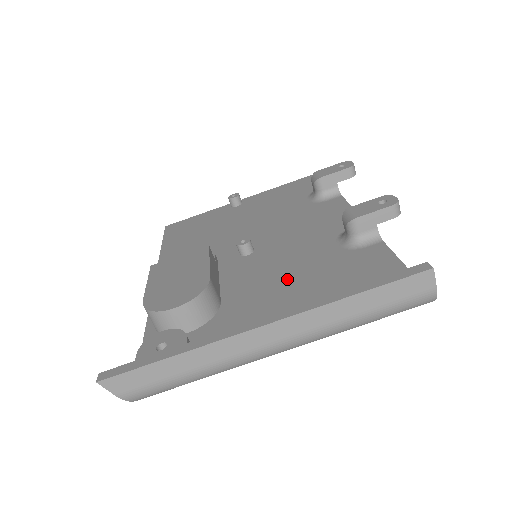
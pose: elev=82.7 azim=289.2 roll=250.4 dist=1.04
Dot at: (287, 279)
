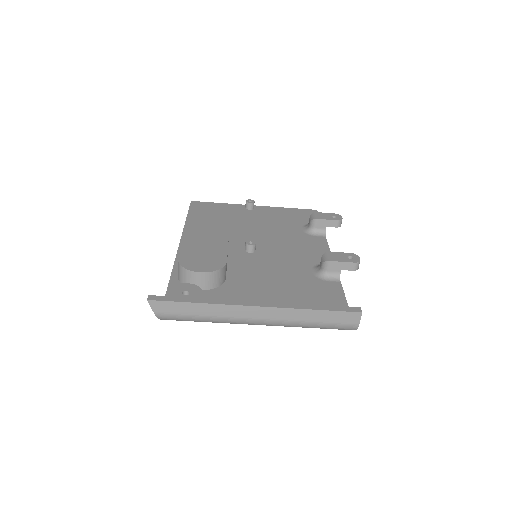
Dot at: (273, 281)
